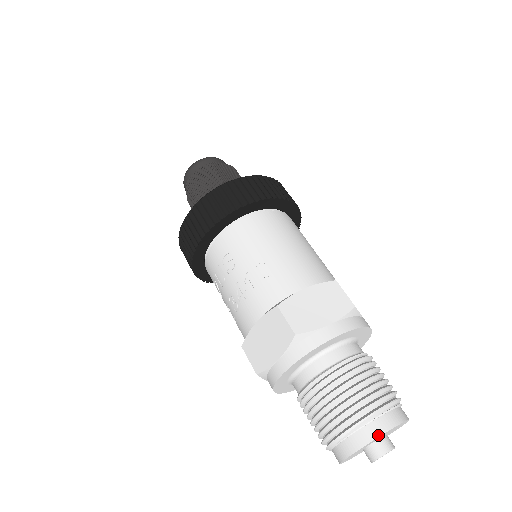
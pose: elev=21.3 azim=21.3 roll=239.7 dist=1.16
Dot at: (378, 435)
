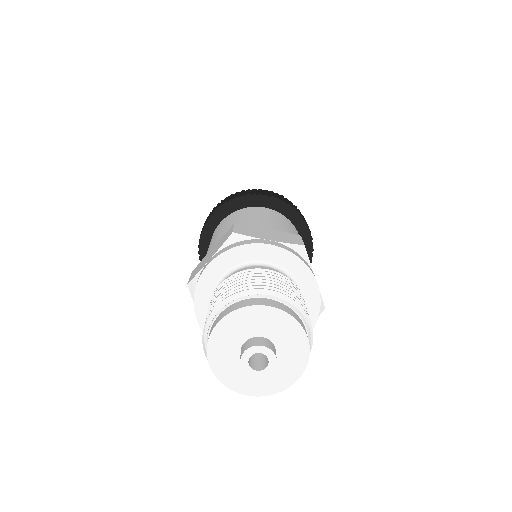
Dot at: (211, 331)
